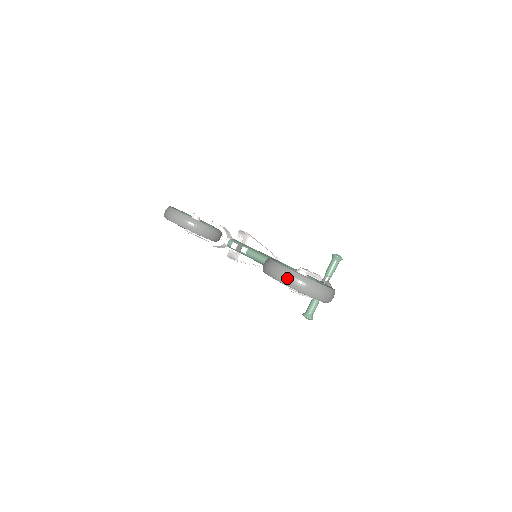
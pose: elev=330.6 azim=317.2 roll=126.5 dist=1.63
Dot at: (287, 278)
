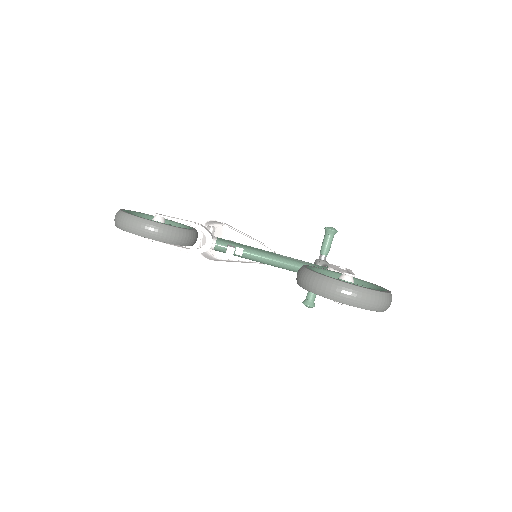
Dot at: (351, 297)
